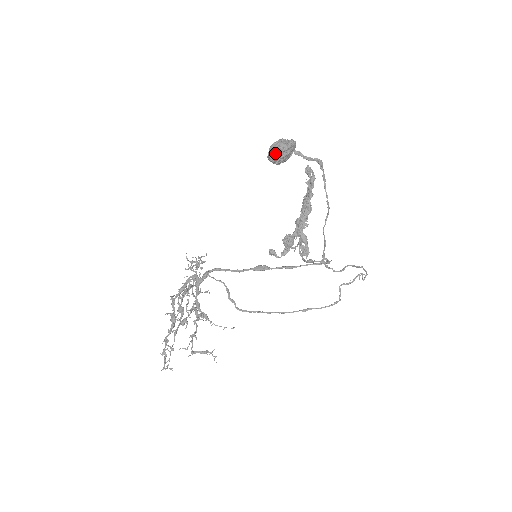
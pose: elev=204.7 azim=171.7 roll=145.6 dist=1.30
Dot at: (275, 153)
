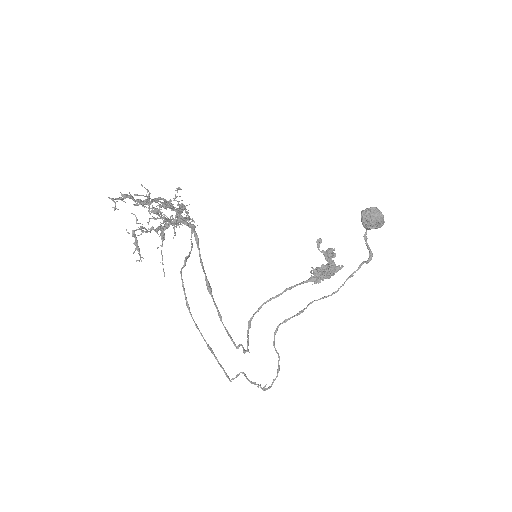
Dot at: (374, 211)
